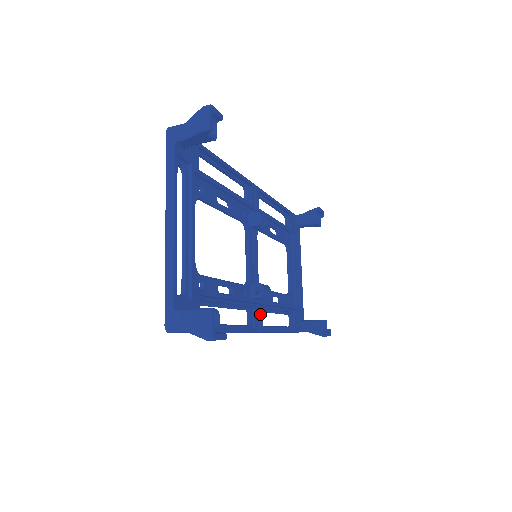
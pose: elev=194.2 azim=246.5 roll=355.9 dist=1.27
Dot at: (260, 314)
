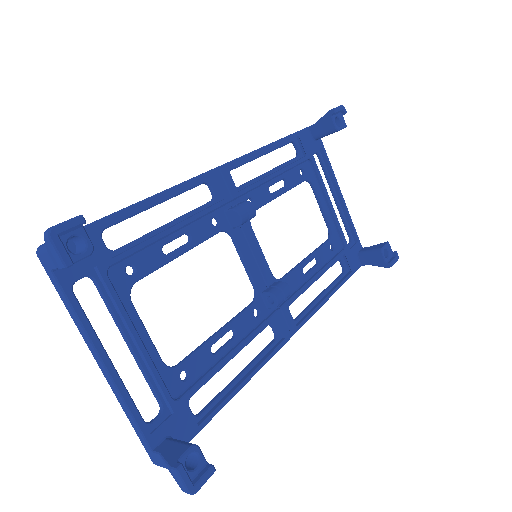
Dot at: (287, 316)
